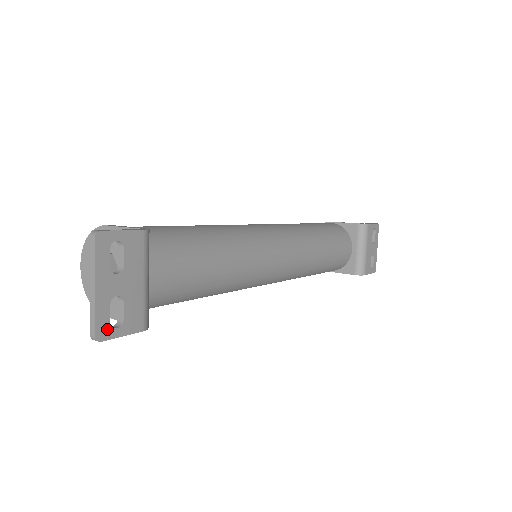
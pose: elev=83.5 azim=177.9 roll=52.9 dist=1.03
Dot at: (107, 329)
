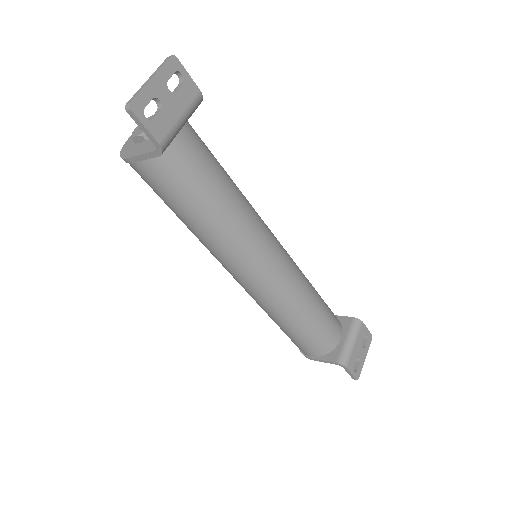
Dot at: (140, 109)
